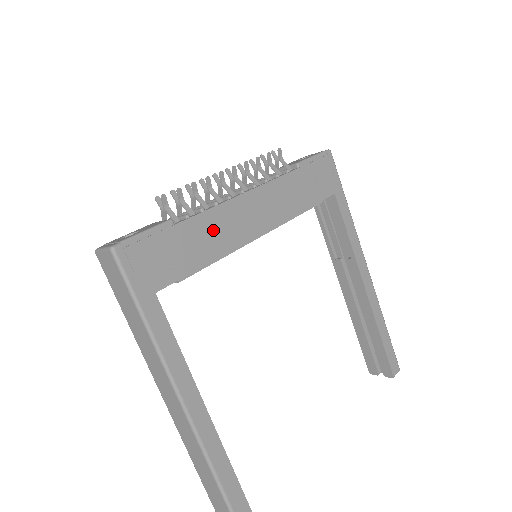
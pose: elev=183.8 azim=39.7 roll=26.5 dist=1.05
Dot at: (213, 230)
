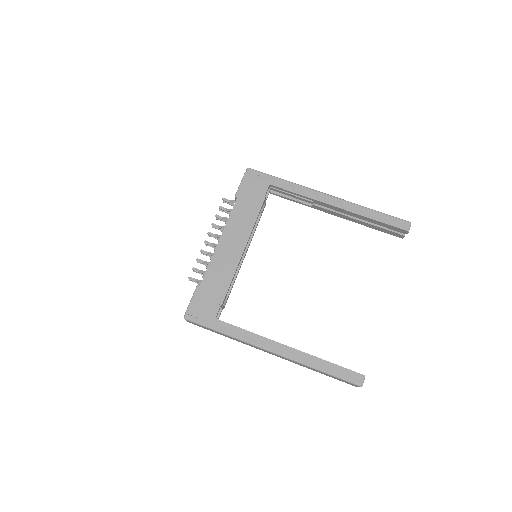
Dot at: (218, 271)
